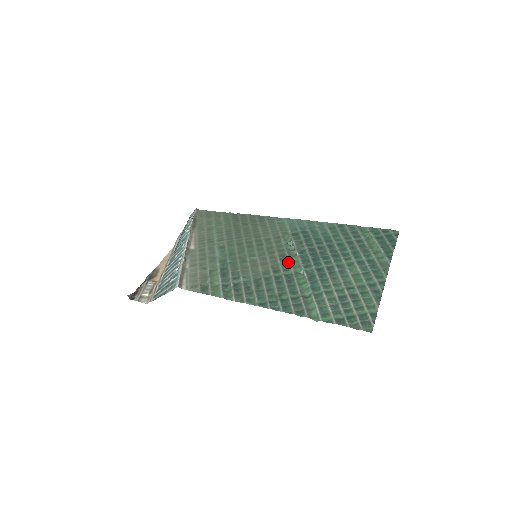
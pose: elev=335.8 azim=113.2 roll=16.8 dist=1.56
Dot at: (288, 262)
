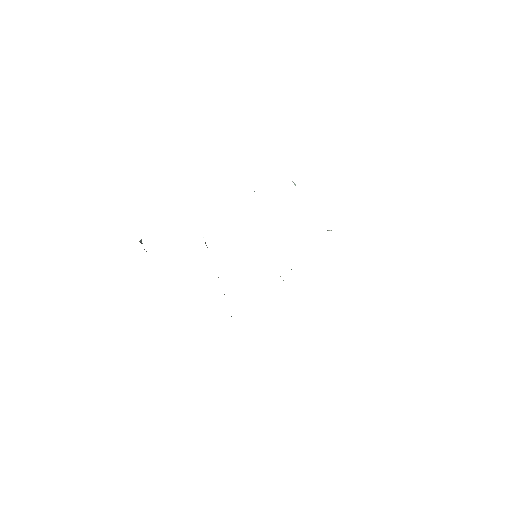
Dot at: occluded
